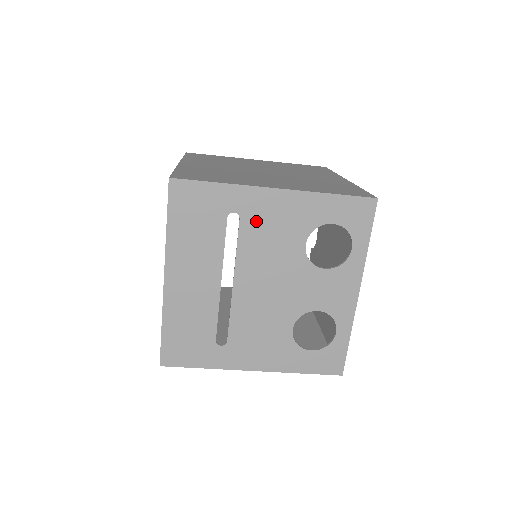
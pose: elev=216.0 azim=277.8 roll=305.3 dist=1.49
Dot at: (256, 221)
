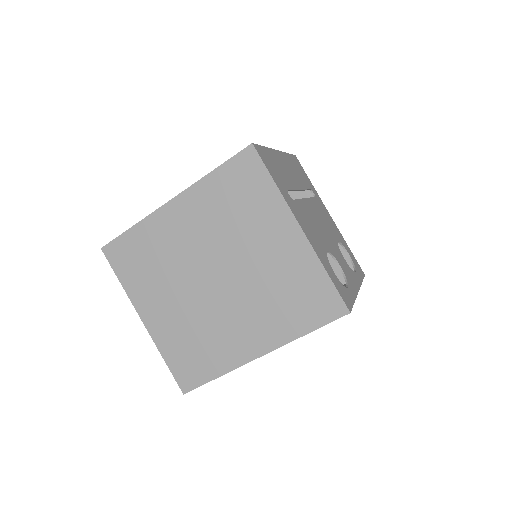
Dot at: (321, 207)
